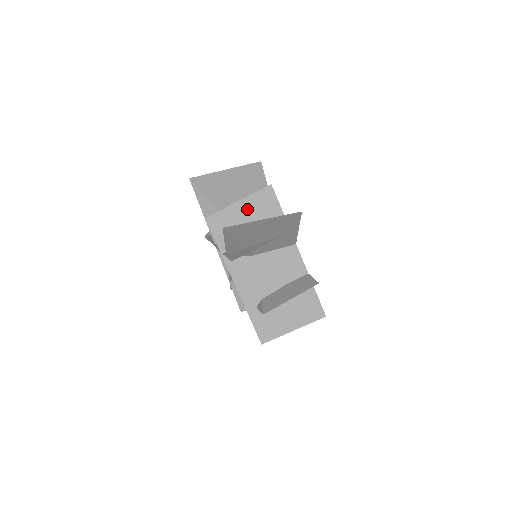
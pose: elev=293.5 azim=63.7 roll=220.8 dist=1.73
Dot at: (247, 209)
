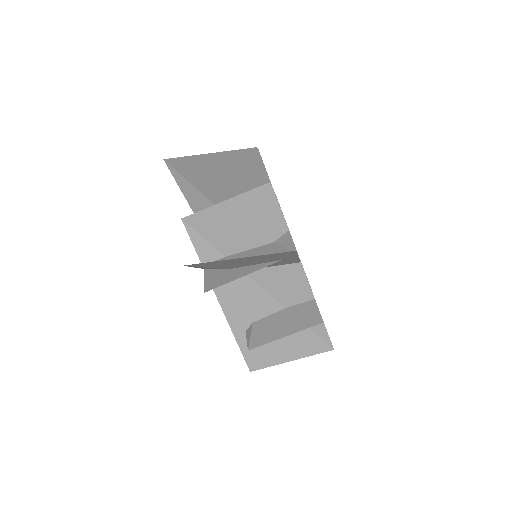
Dot at: (236, 212)
